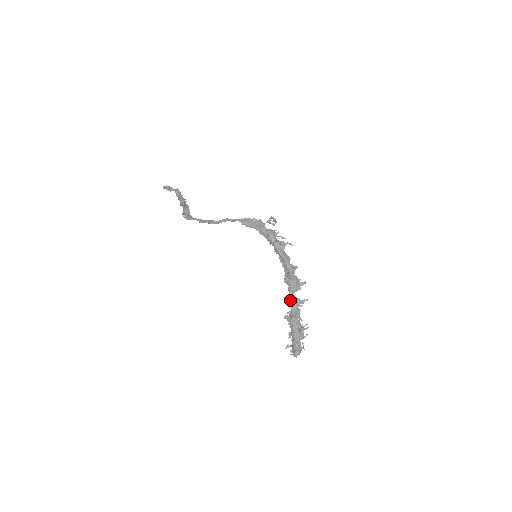
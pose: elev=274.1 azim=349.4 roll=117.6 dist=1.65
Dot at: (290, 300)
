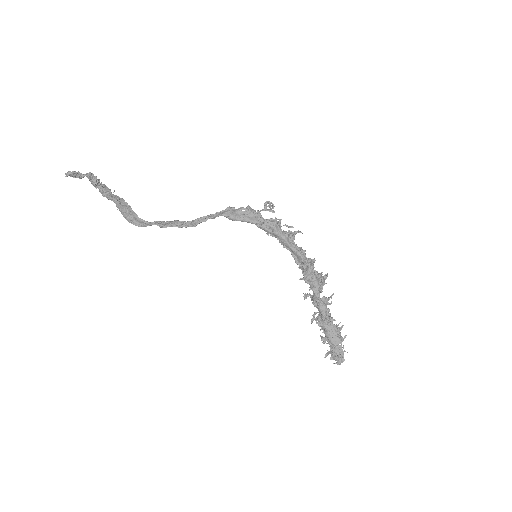
Dot at: (318, 303)
